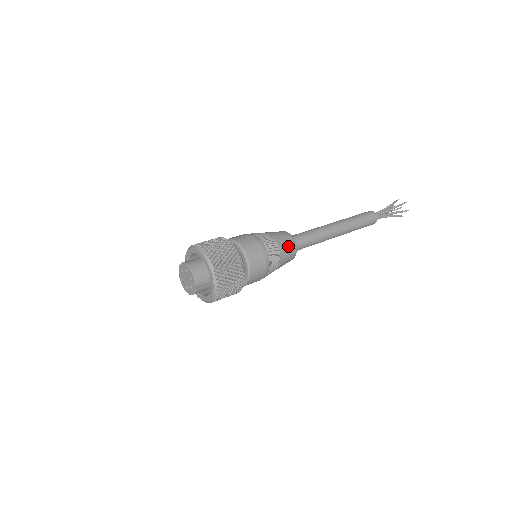
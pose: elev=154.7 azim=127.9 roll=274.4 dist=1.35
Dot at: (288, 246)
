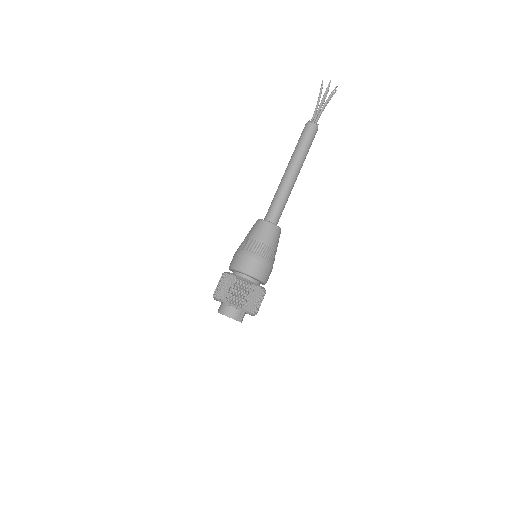
Dot at: (271, 234)
